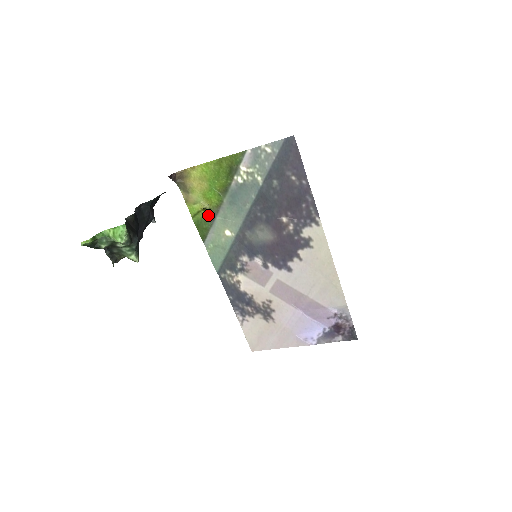
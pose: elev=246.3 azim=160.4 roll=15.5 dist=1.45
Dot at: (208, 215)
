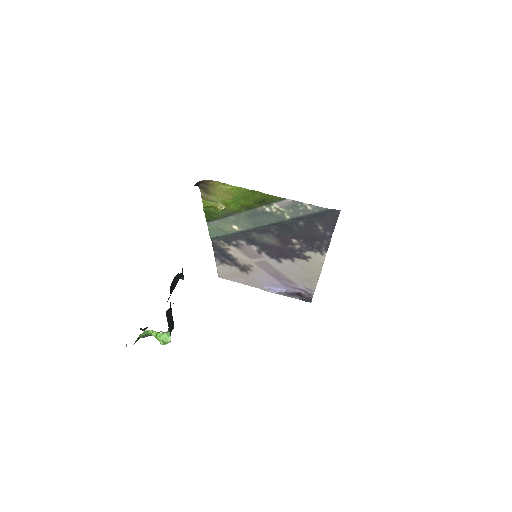
Dot at: (221, 212)
